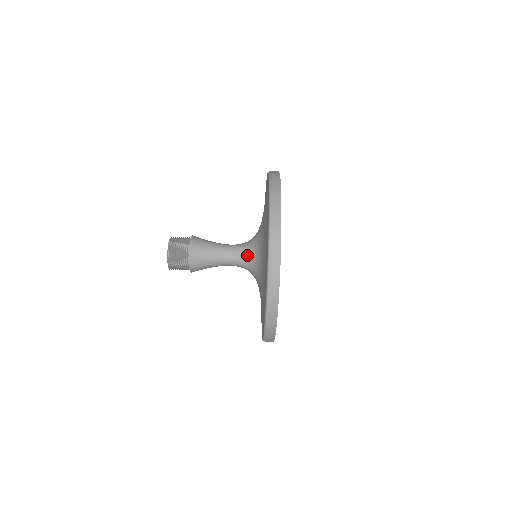
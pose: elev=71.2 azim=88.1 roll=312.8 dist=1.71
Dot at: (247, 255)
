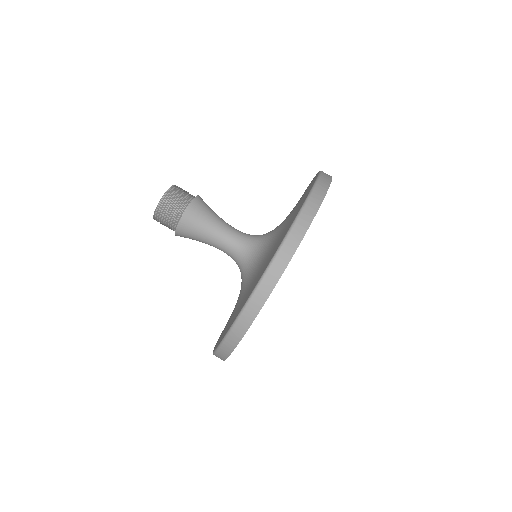
Dot at: (251, 242)
